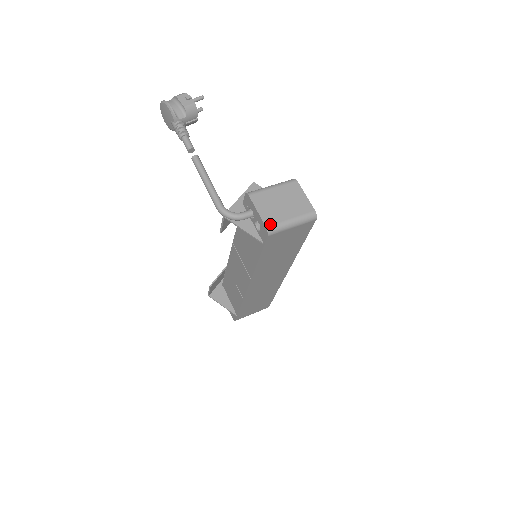
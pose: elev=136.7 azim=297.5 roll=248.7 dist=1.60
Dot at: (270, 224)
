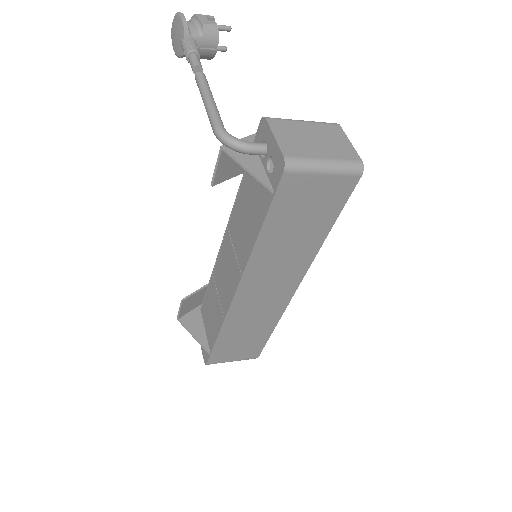
Dot at: (291, 155)
